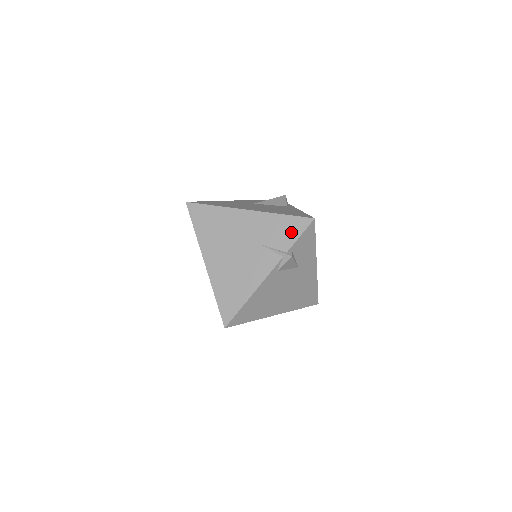
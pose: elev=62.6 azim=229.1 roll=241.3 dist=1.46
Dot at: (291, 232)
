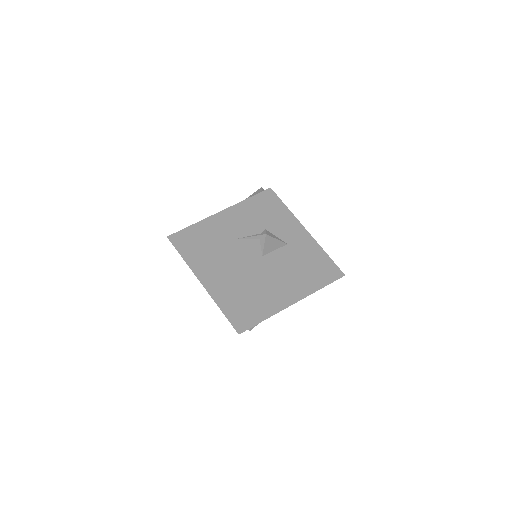
Dot at: (256, 212)
